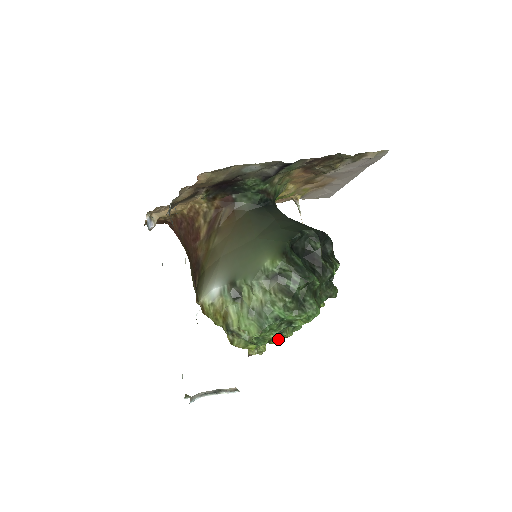
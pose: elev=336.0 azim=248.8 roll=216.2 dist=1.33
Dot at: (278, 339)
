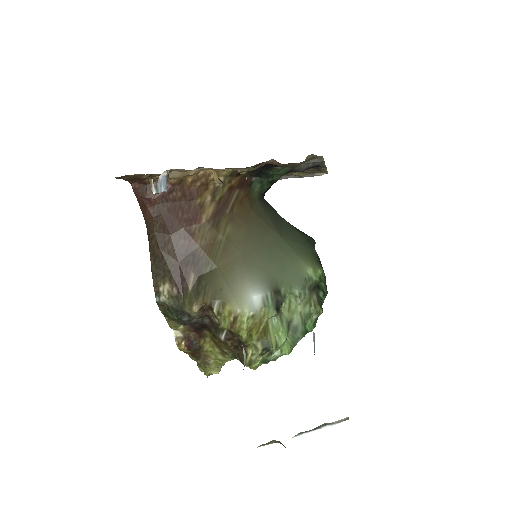
Dot at: occluded
